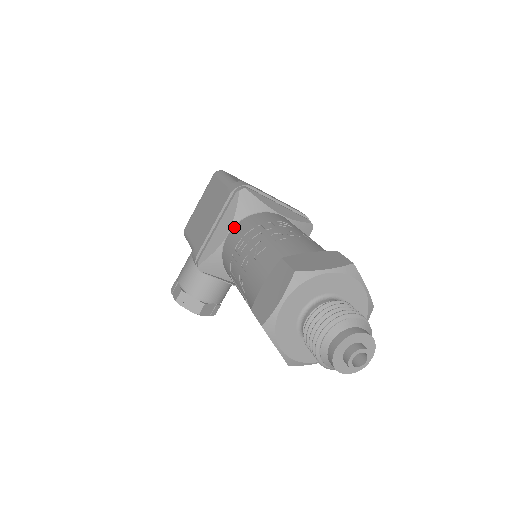
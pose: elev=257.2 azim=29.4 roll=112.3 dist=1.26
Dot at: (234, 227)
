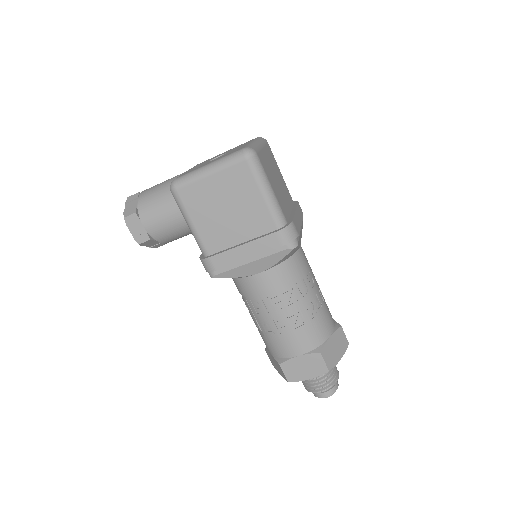
Dot at: (269, 270)
